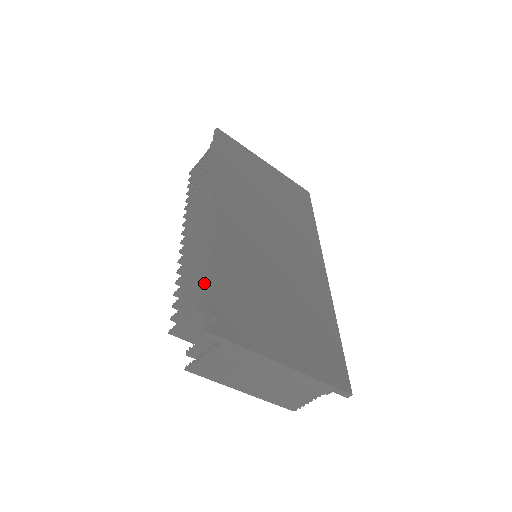
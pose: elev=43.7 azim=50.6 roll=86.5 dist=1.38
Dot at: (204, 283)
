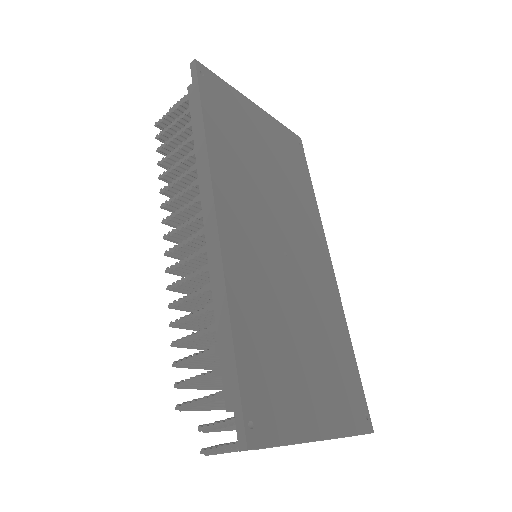
Dot at: (227, 361)
